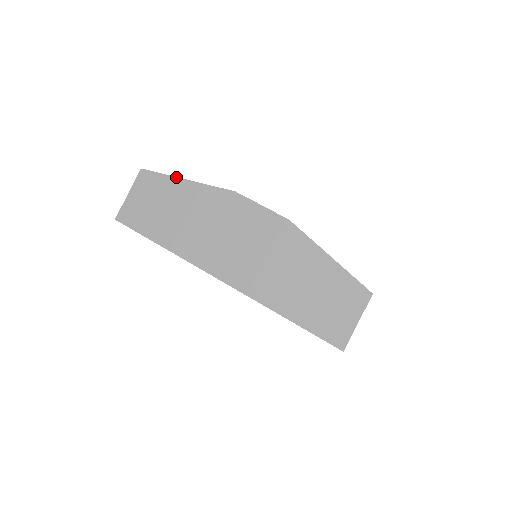
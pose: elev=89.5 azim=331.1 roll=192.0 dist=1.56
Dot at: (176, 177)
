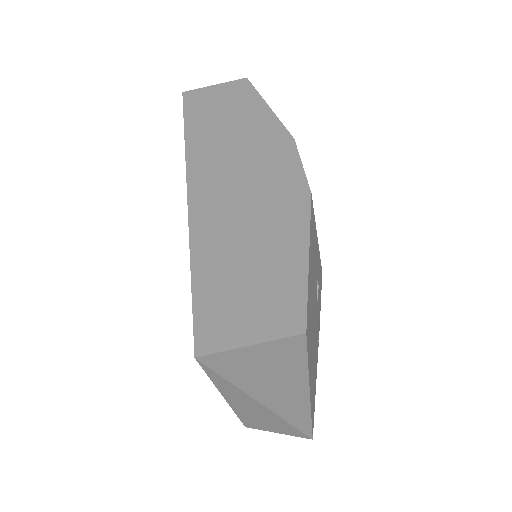
Dot at: occluded
